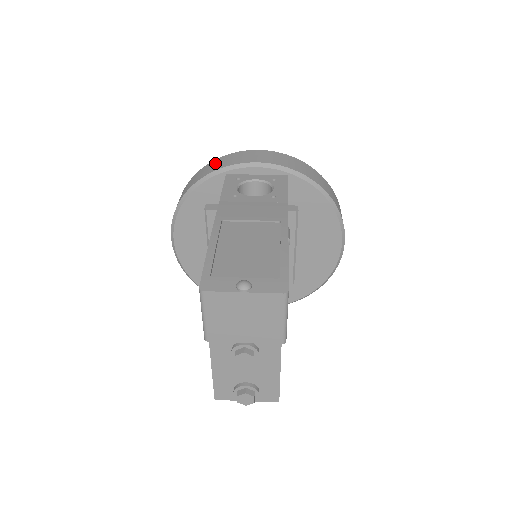
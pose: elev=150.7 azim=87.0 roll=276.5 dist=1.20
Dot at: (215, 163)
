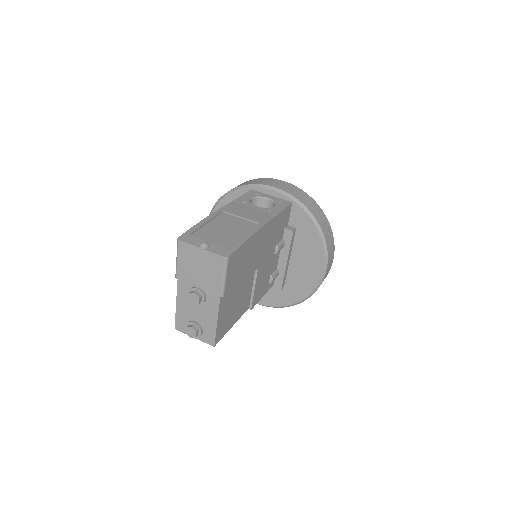
Dot at: (250, 181)
